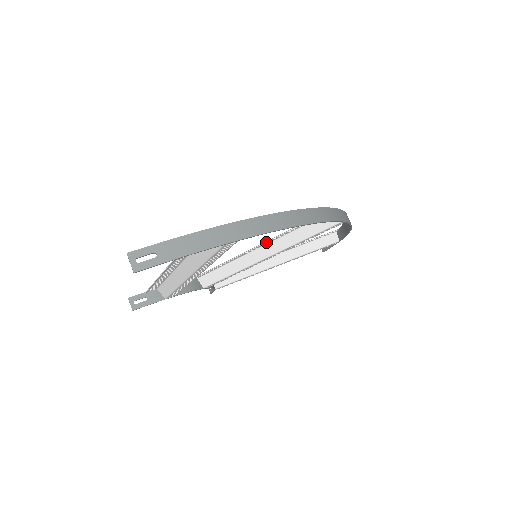
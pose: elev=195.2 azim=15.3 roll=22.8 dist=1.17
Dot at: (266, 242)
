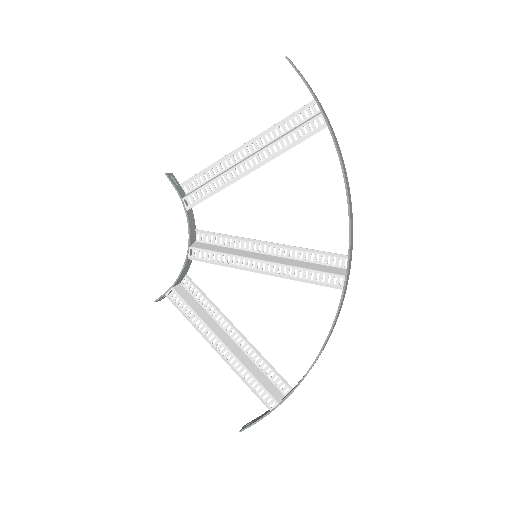
Dot at: (278, 249)
